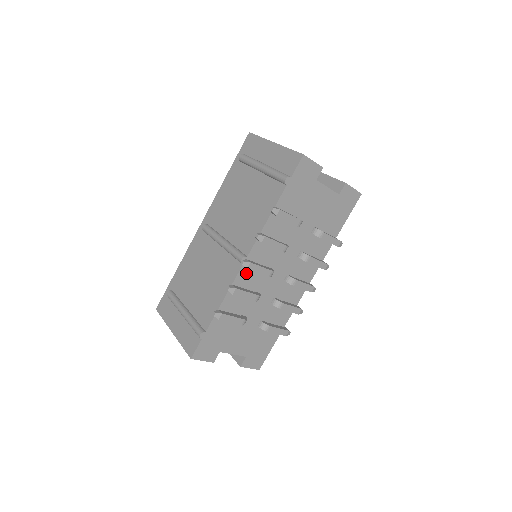
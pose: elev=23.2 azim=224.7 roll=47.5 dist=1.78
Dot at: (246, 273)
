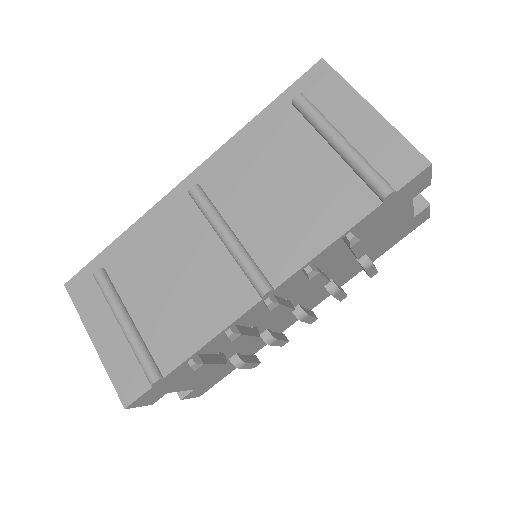
Dot at: (258, 308)
